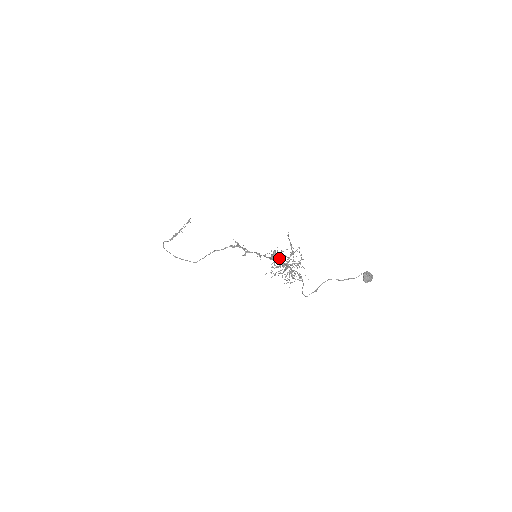
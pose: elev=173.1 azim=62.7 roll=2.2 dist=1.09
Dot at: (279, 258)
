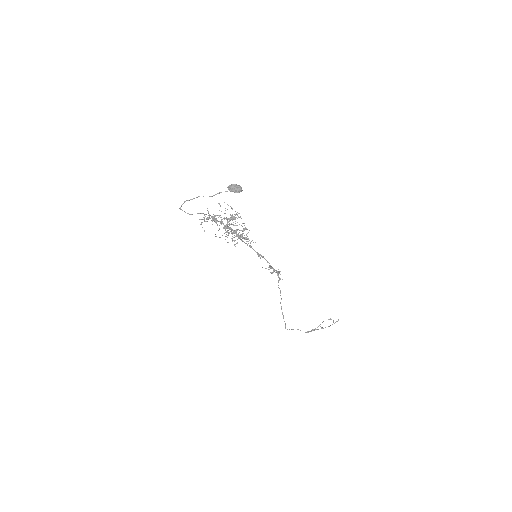
Dot at: occluded
